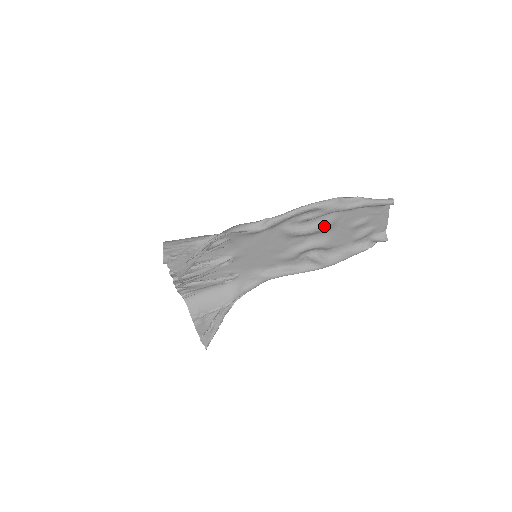
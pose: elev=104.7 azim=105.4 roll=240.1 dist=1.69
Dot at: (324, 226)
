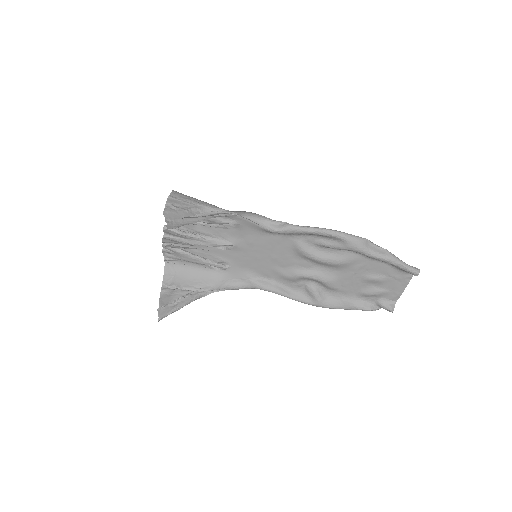
Dot at: (338, 262)
